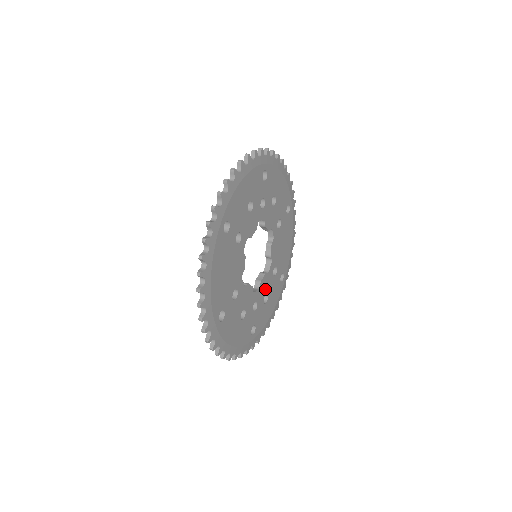
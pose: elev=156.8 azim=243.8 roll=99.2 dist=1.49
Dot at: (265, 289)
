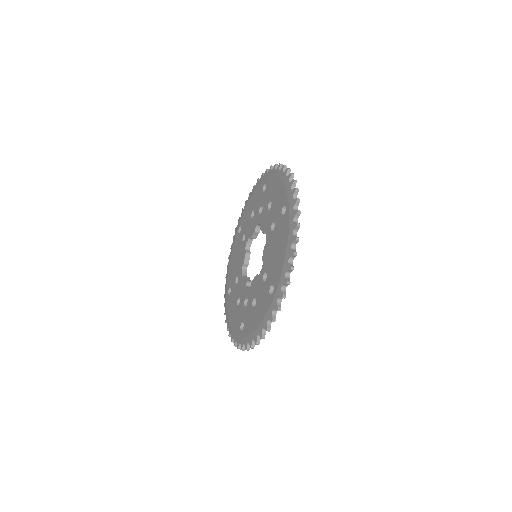
Dot at: occluded
